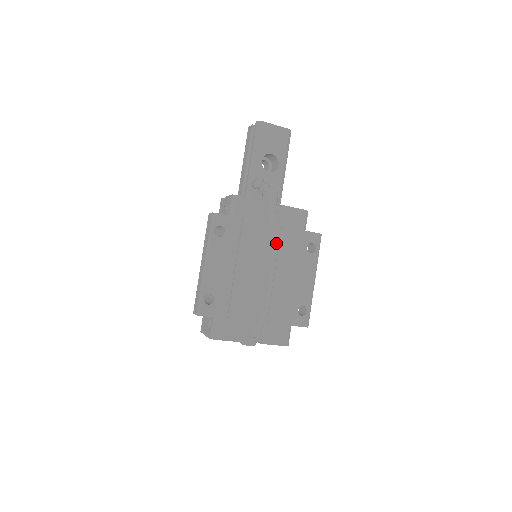
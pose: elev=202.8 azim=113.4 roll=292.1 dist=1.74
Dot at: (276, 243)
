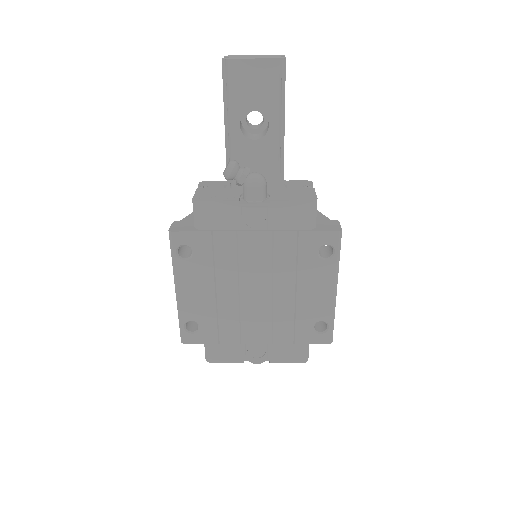
Dot at: (268, 254)
